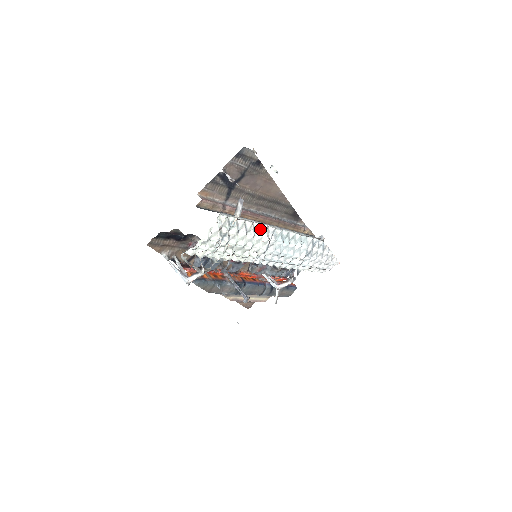
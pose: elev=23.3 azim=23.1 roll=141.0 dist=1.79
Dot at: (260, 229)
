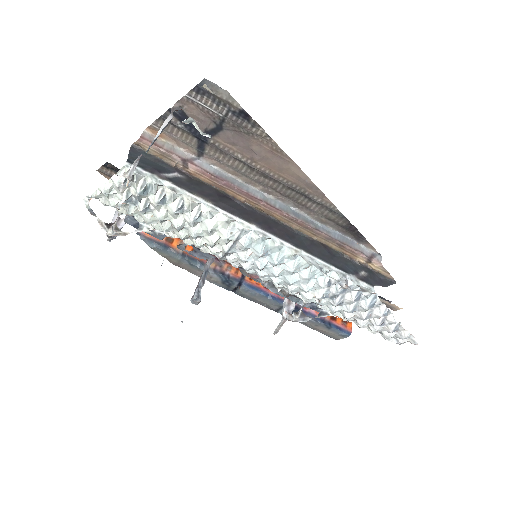
Dot at: (215, 217)
